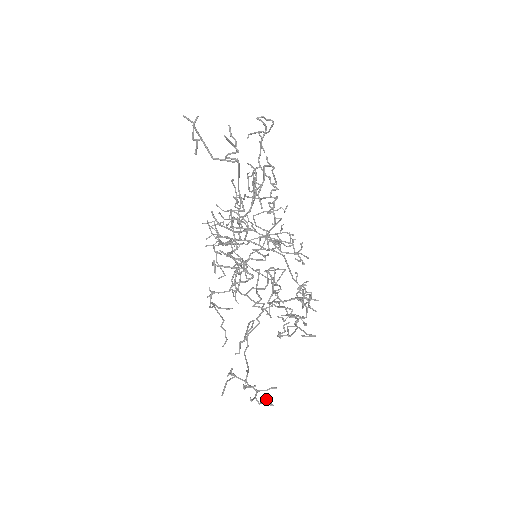
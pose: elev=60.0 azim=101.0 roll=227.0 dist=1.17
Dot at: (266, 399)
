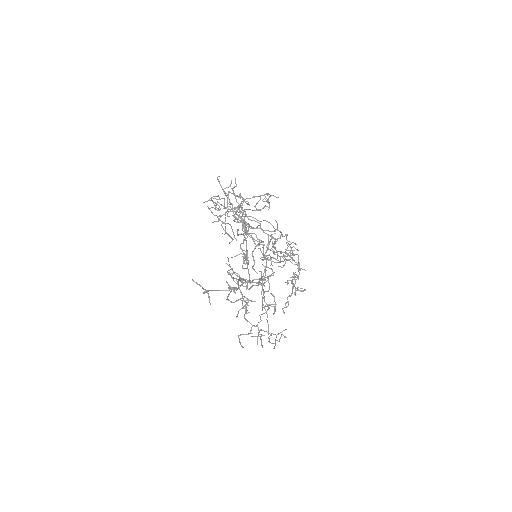
Dot at: occluded
